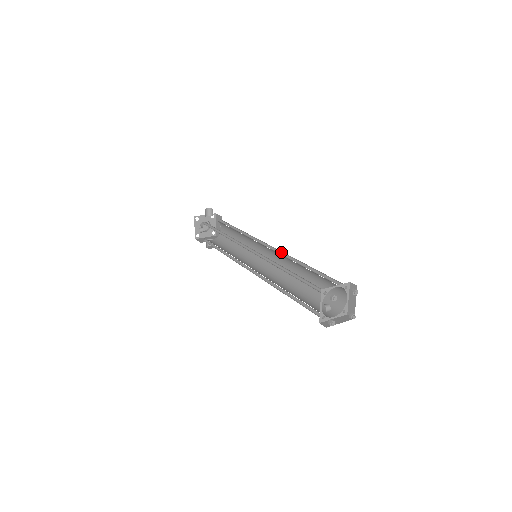
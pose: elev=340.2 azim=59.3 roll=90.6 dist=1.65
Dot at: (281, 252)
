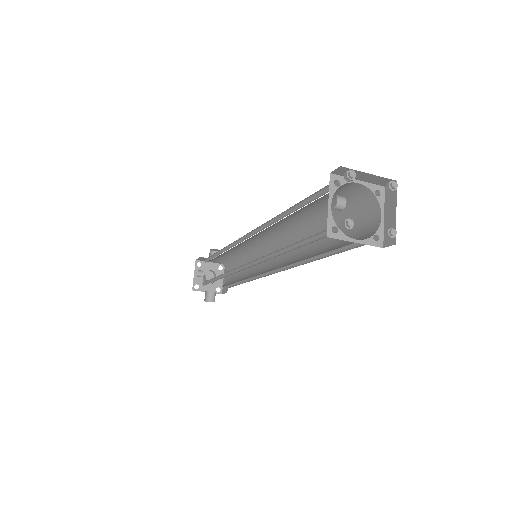
Dot at: occluded
